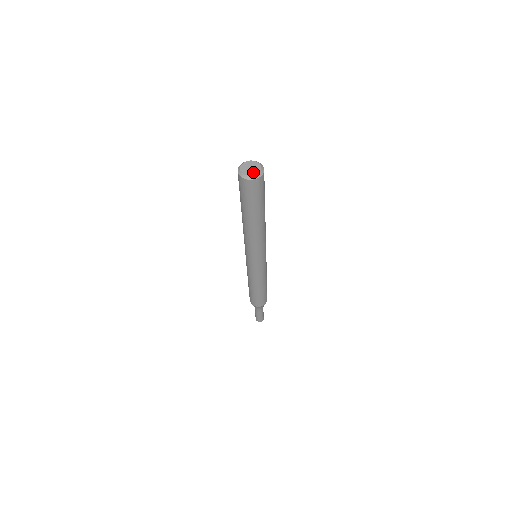
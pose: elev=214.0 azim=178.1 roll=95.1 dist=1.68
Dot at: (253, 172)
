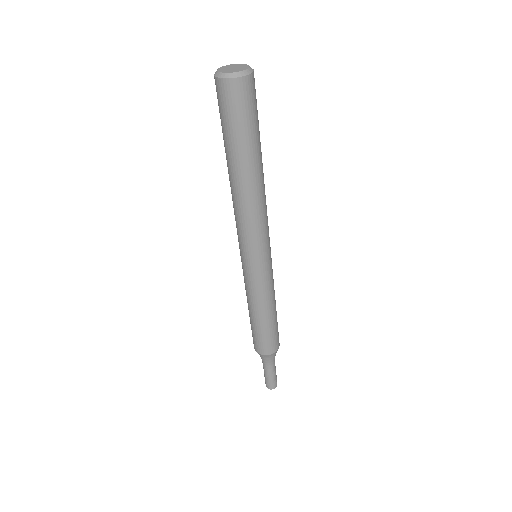
Dot at: (242, 67)
